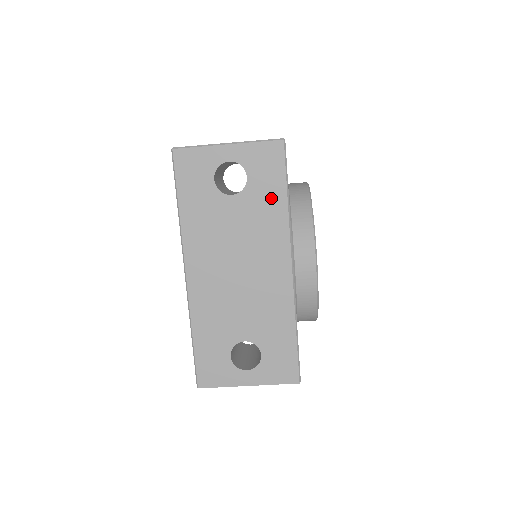
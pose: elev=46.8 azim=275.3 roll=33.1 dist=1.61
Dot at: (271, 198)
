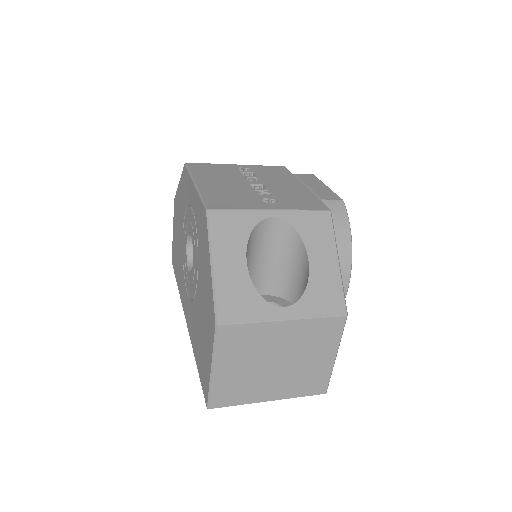
Dot at: occluded
